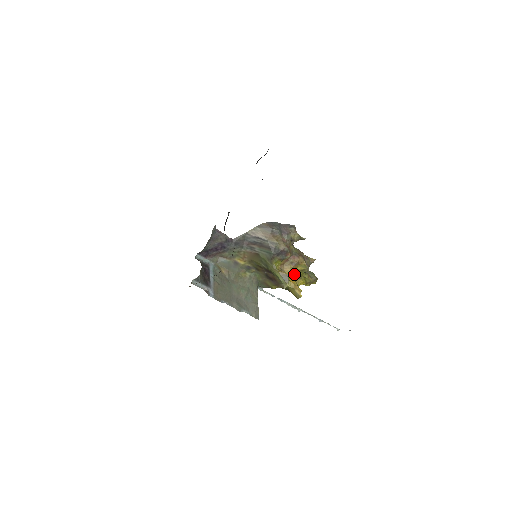
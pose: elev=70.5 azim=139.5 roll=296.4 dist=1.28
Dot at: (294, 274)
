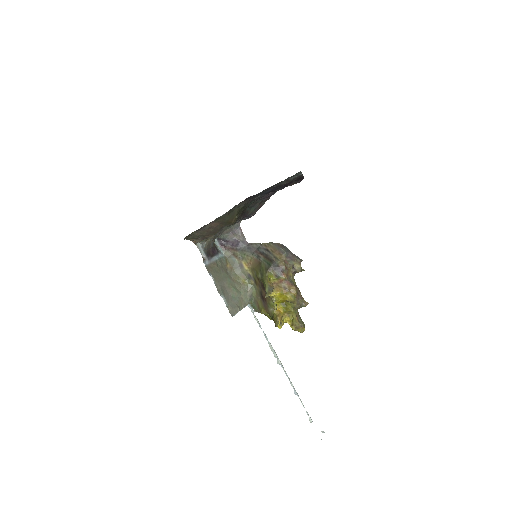
Dot at: (284, 304)
